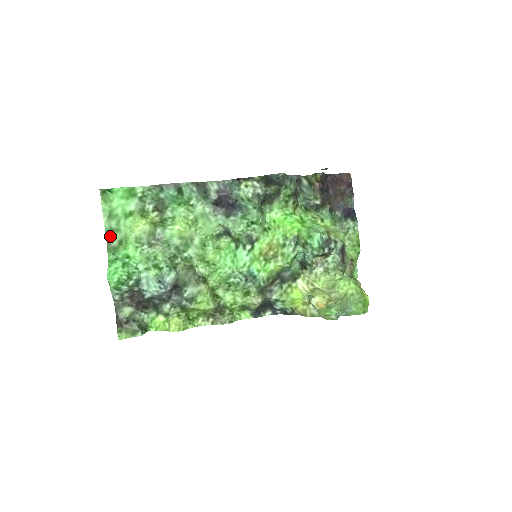
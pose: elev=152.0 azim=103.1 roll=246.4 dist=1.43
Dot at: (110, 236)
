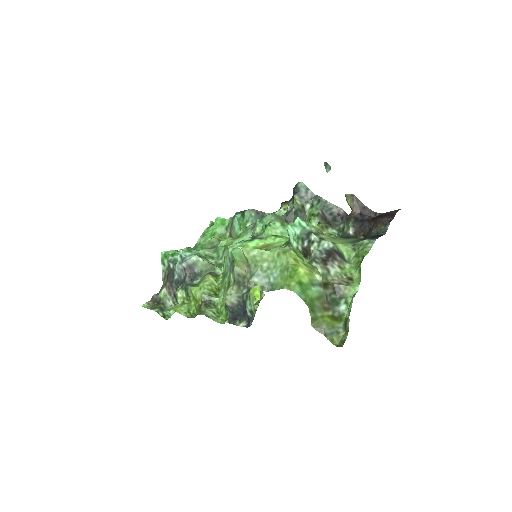
Dot at: (196, 248)
